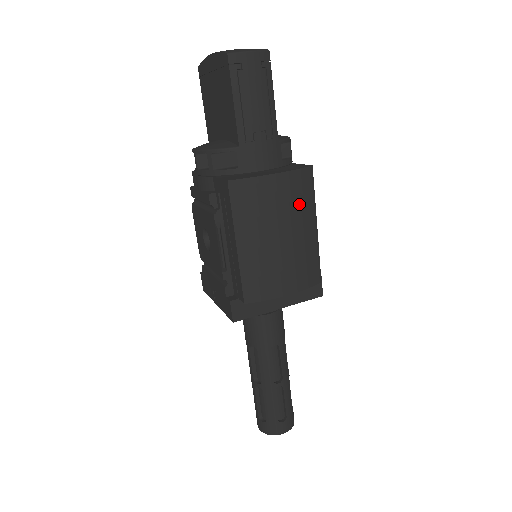
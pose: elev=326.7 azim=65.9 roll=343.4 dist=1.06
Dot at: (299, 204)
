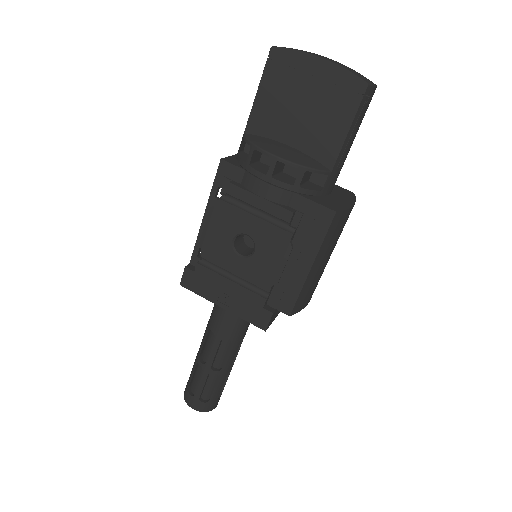
Dot at: occluded
